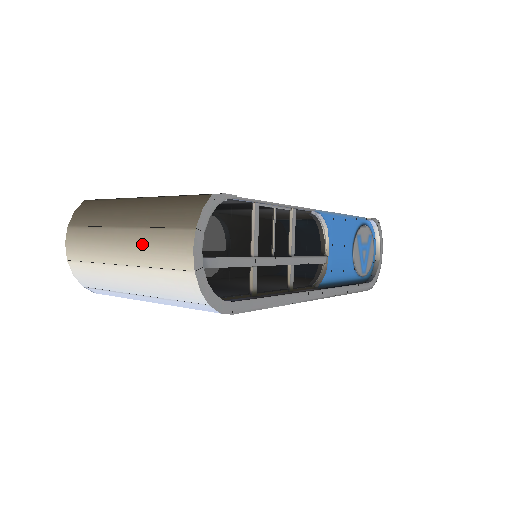
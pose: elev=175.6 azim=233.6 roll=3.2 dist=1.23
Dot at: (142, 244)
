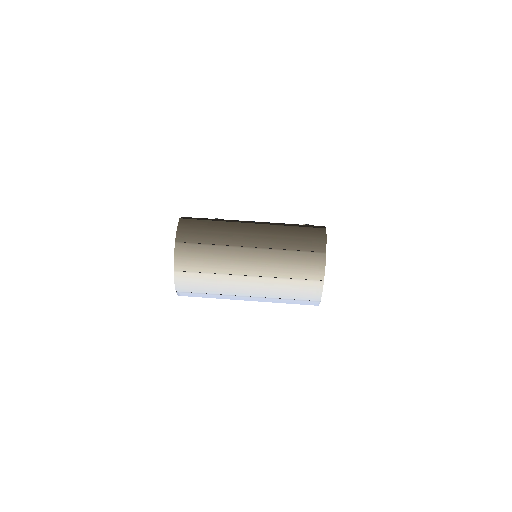
Dot at: (274, 261)
